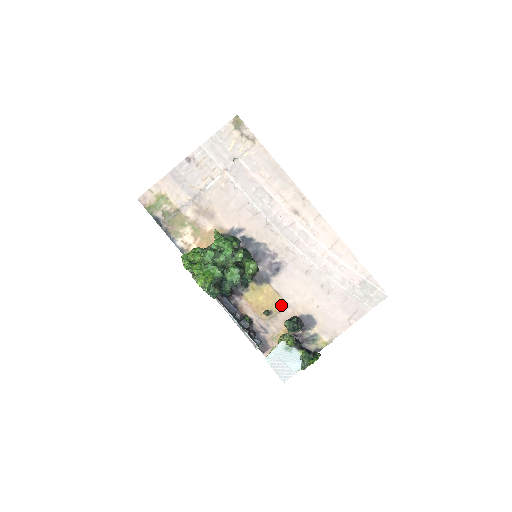
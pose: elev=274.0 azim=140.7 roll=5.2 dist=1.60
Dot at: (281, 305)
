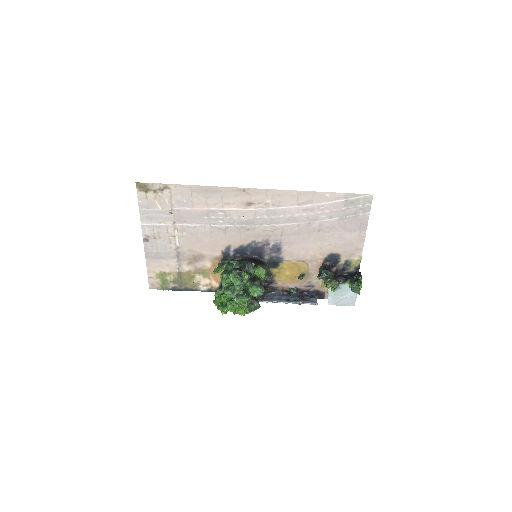
Dot at: (305, 265)
